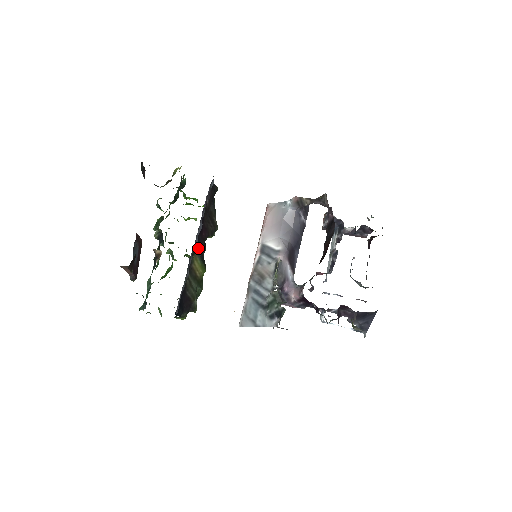
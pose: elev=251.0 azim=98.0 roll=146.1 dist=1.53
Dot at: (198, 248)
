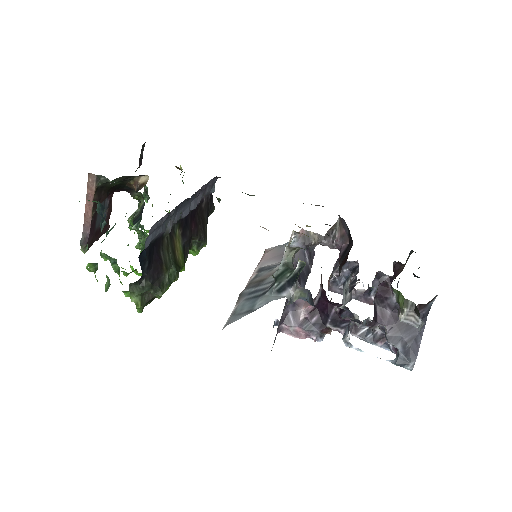
Dot at: (184, 230)
